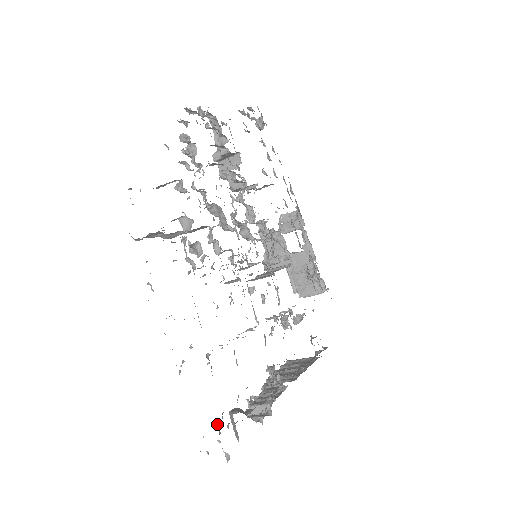
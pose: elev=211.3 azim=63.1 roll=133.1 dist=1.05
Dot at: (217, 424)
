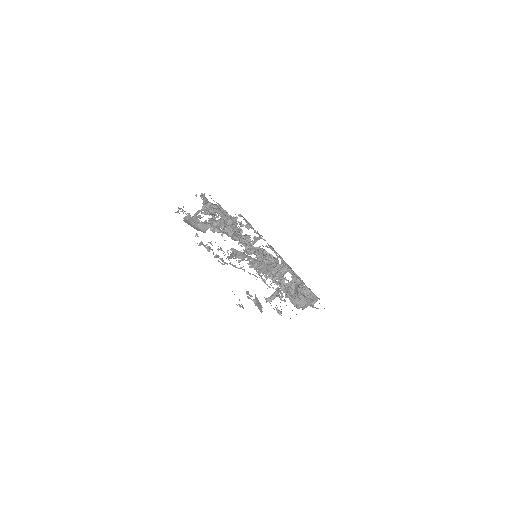
Dot at: occluded
